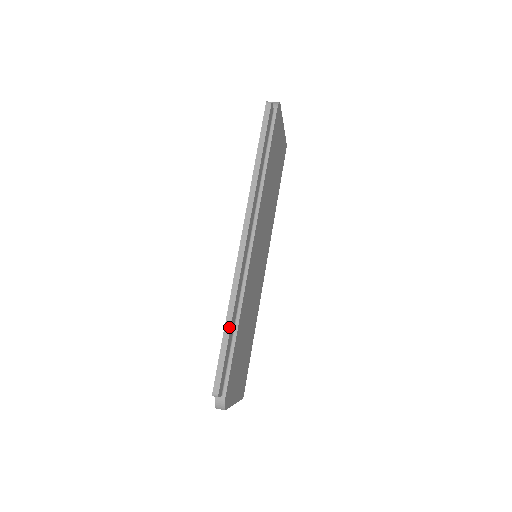
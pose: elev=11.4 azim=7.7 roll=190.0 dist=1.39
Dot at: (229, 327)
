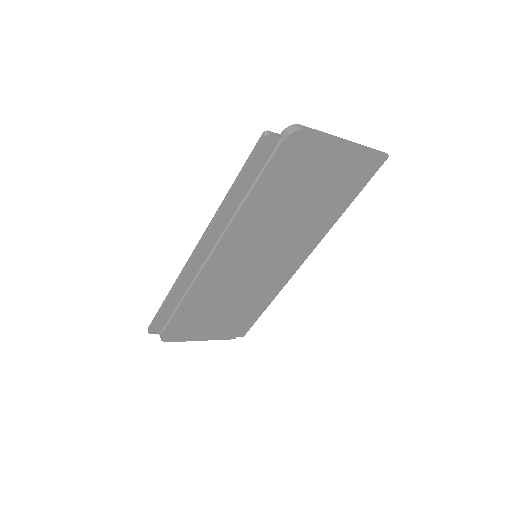
Dot at: (167, 301)
